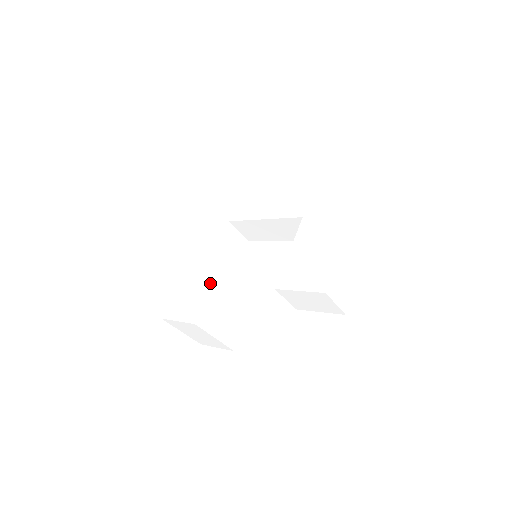
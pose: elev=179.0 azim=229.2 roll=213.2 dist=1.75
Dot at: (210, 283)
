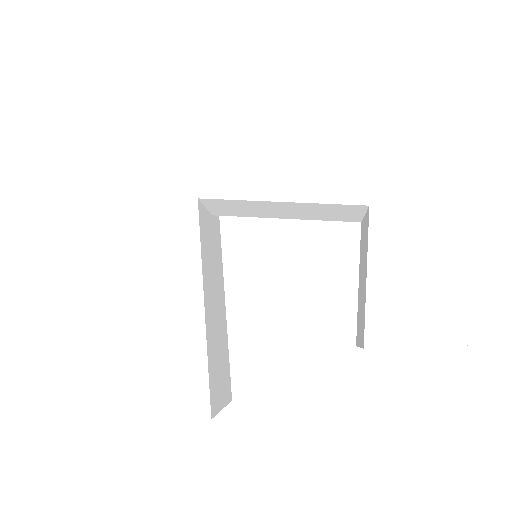
Dot at: (206, 331)
